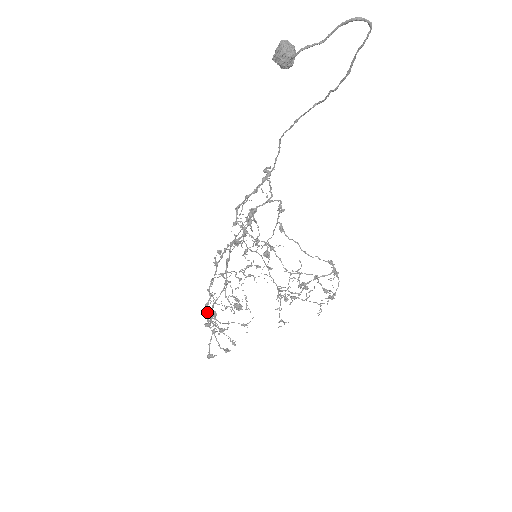
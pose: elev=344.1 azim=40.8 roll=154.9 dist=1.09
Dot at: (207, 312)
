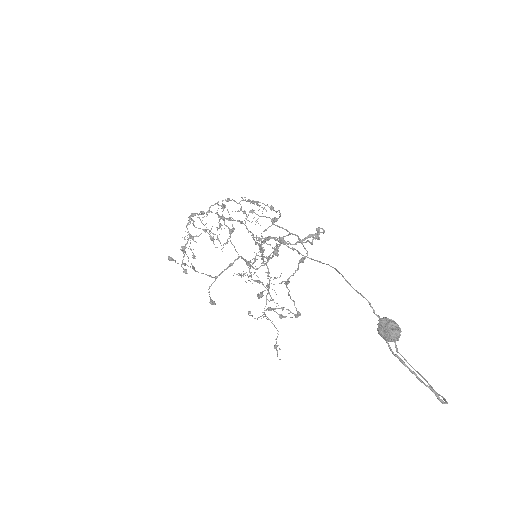
Dot at: occluded
